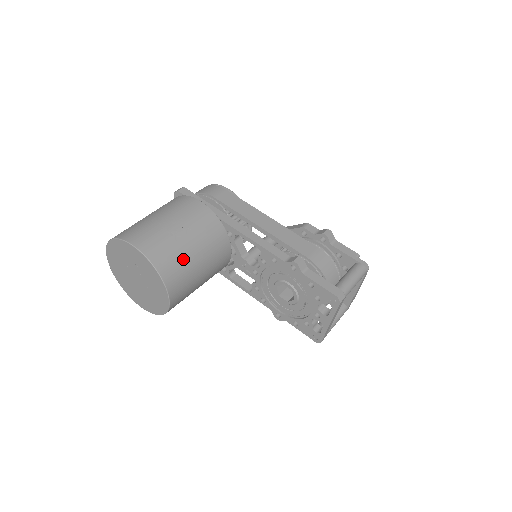
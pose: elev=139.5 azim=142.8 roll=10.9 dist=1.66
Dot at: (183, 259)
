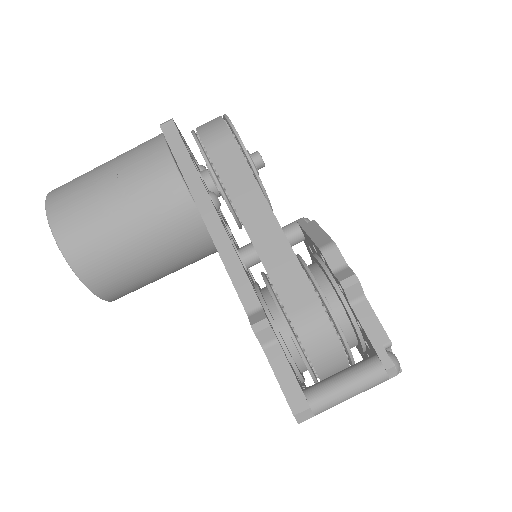
Dot at: (116, 254)
